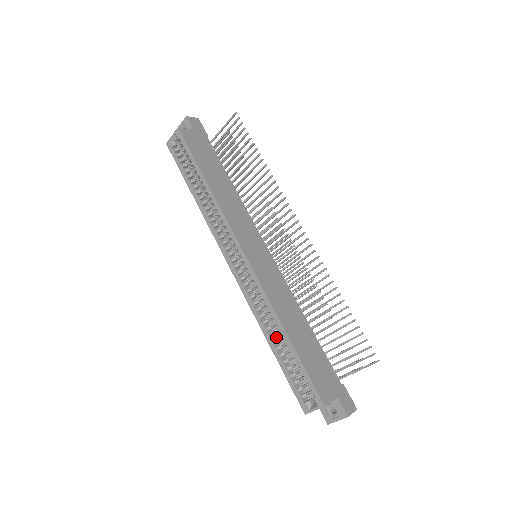
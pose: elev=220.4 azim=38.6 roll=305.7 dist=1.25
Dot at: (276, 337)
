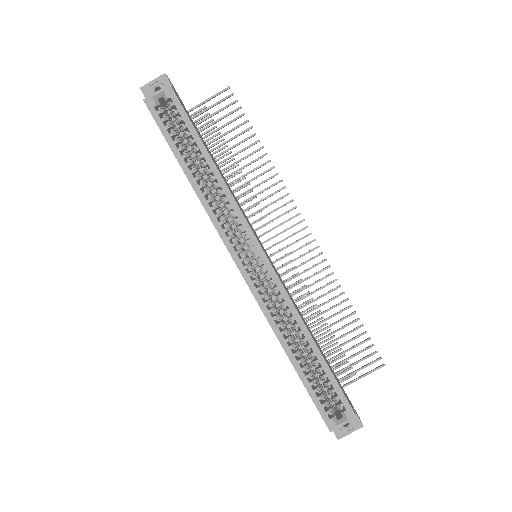
Dot at: (295, 348)
